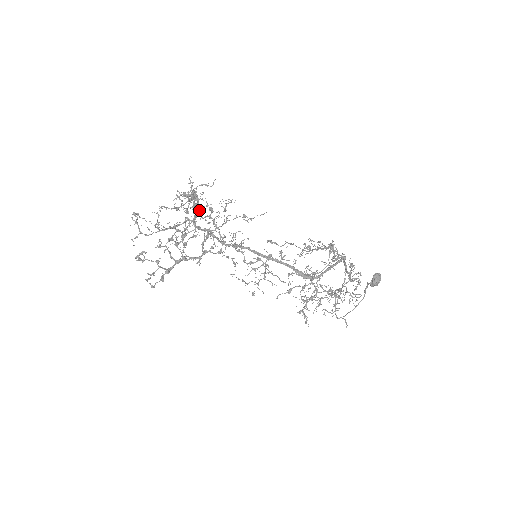
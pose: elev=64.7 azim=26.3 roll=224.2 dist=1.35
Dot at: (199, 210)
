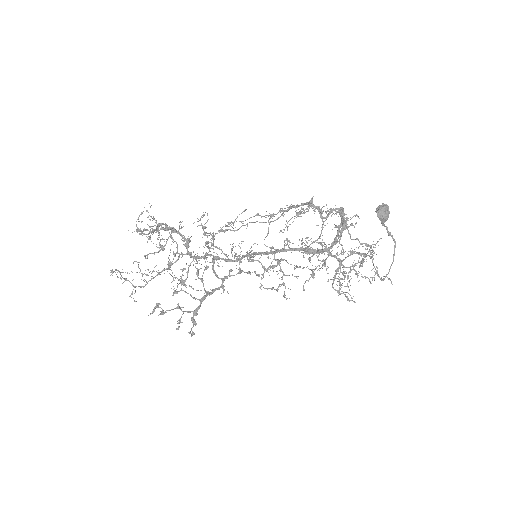
Dot at: (185, 240)
